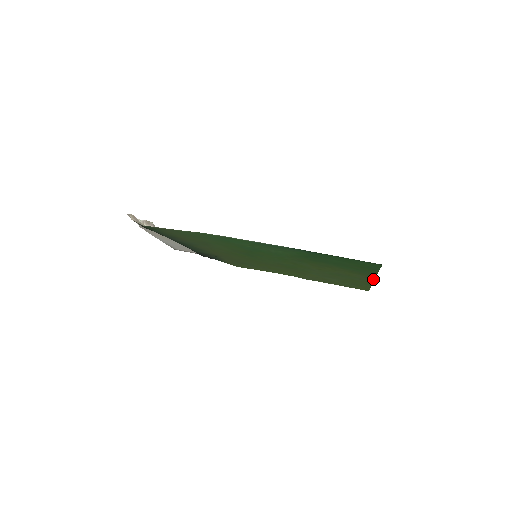
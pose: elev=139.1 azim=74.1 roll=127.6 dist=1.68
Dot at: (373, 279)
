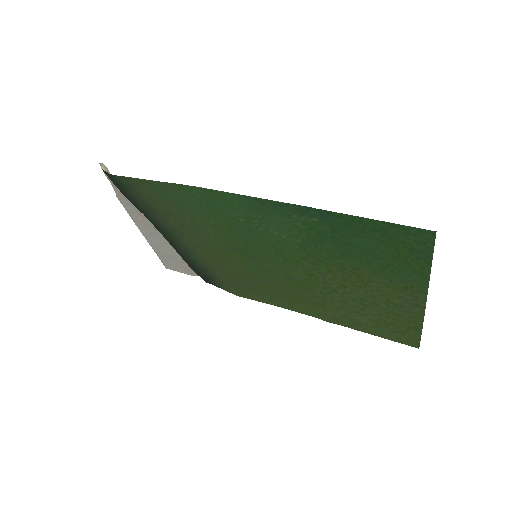
Dot at: (424, 306)
